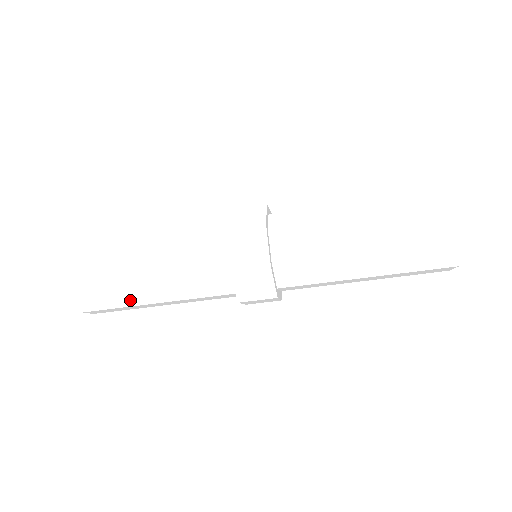
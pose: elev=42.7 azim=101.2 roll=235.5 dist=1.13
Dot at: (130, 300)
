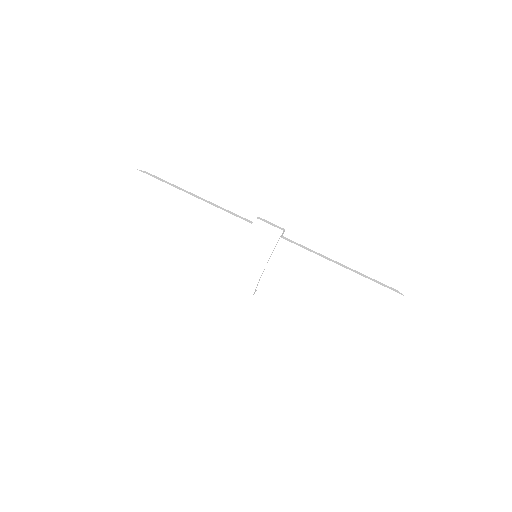
Dot at: (167, 199)
